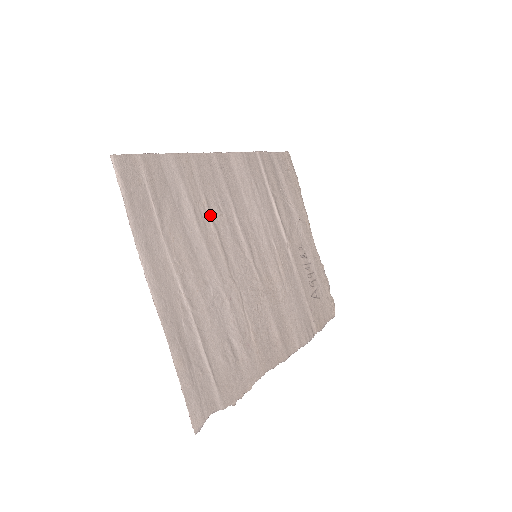
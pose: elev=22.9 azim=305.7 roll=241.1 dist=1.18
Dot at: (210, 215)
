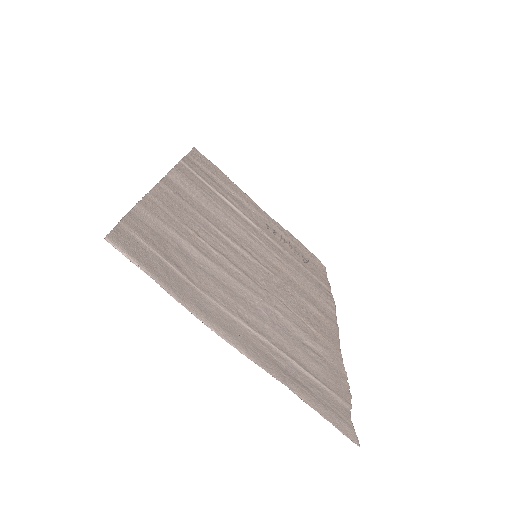
Dot at: (205, 243)
